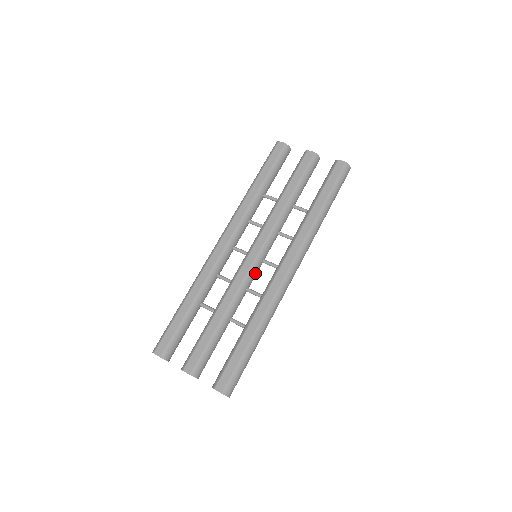
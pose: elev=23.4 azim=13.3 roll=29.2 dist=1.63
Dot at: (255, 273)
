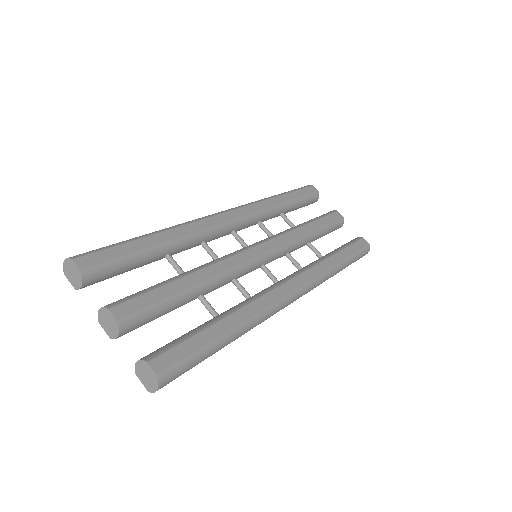
Dot at: (250, 270)
